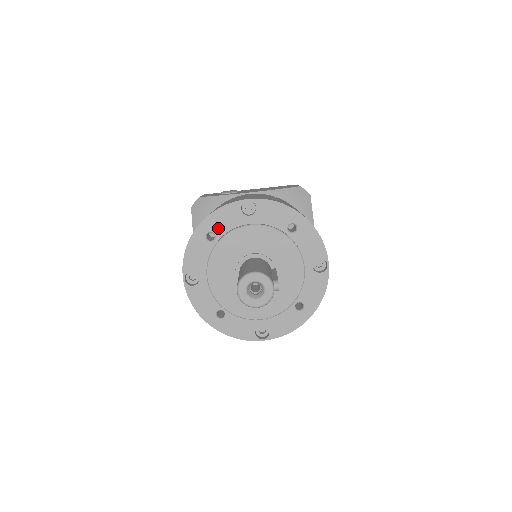
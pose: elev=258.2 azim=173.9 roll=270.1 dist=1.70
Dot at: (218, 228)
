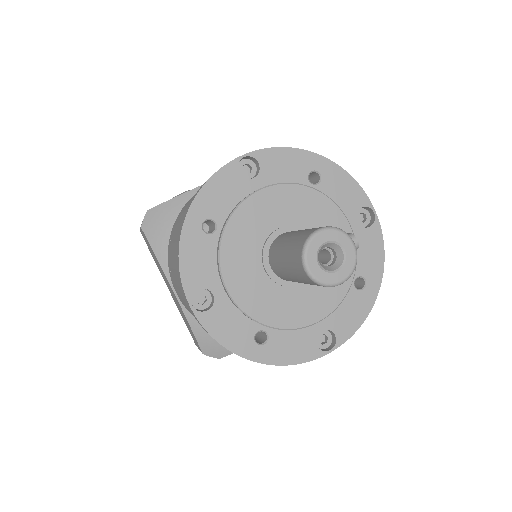
Dot at: (216, 210)
